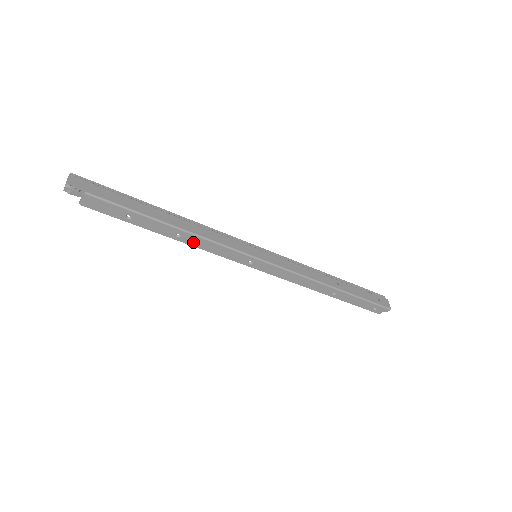
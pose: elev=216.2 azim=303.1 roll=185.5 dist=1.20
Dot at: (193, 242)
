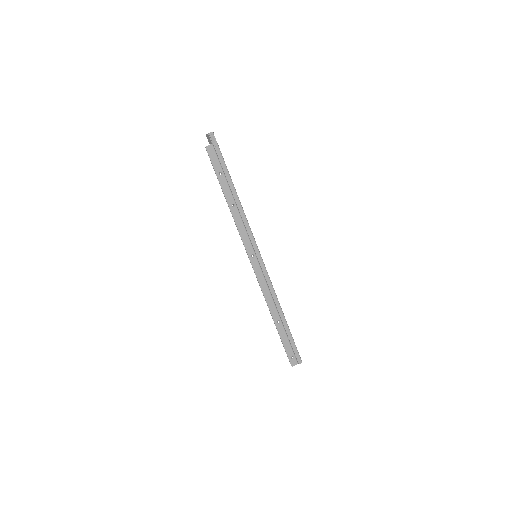
Dot at: (236, 216)
